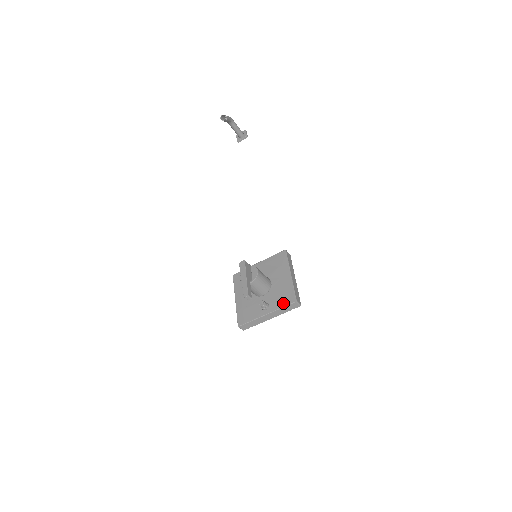
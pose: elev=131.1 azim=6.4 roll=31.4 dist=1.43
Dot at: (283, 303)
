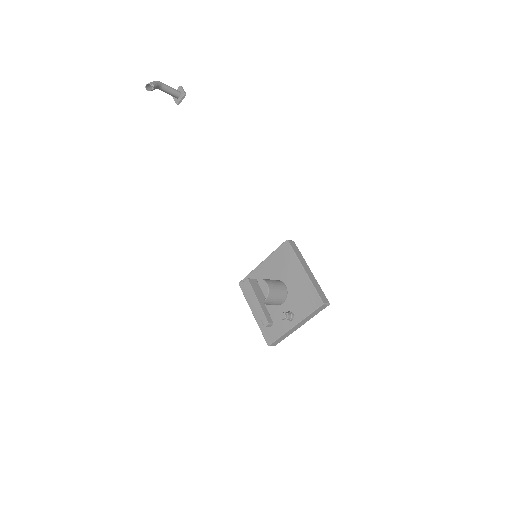
Dot at: (309, 309)
